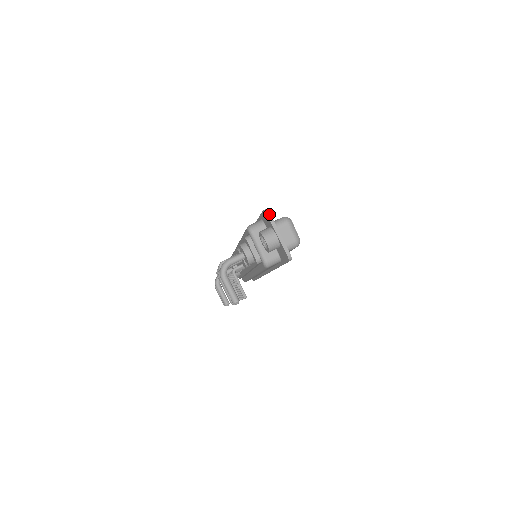
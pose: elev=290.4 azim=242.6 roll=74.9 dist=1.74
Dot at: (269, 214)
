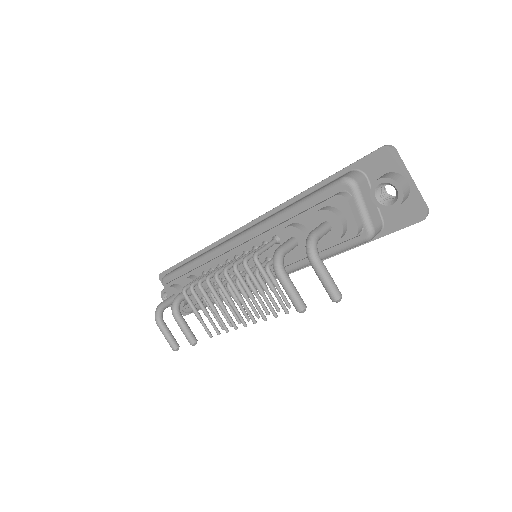
Dot at: (396, 150)
